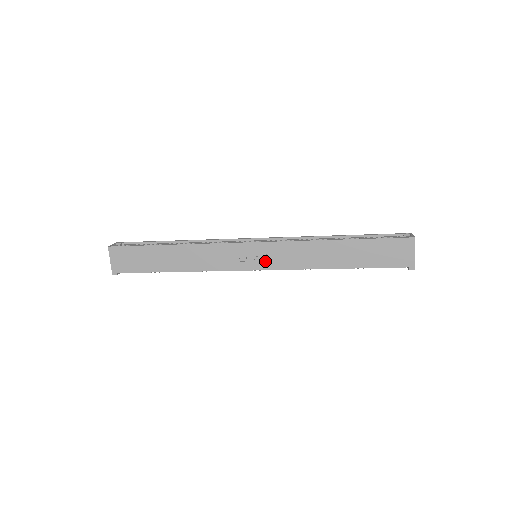
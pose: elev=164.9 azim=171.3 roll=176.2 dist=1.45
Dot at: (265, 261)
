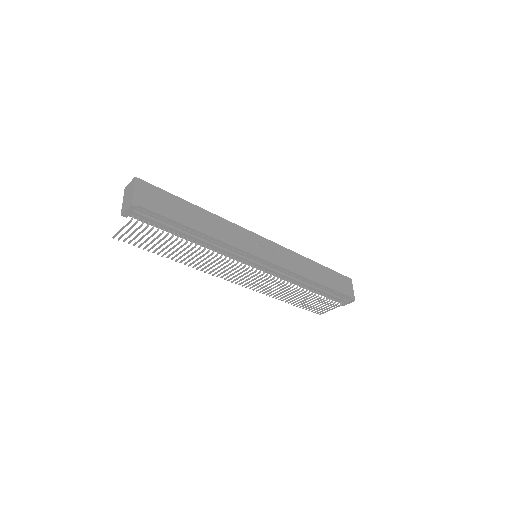
Dot at: (272, 256)
